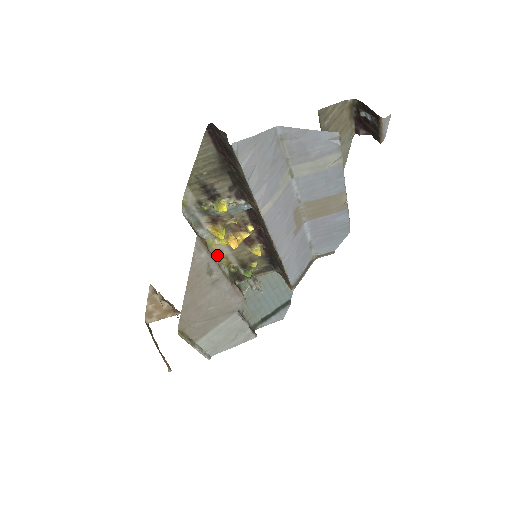
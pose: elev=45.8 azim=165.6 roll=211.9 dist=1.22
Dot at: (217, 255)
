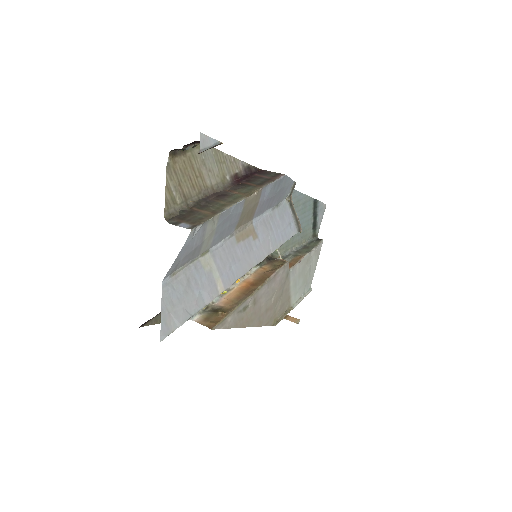
Dot at: occluded
